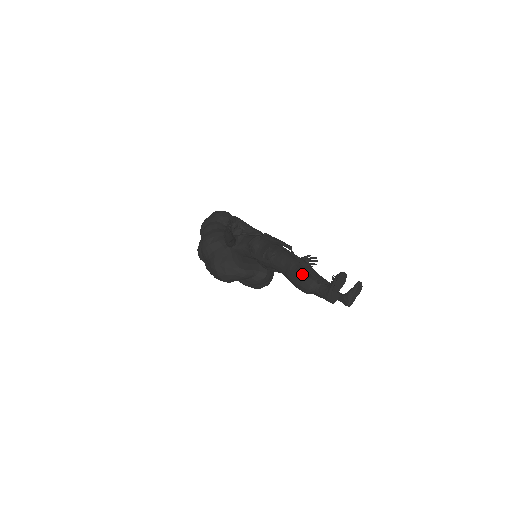
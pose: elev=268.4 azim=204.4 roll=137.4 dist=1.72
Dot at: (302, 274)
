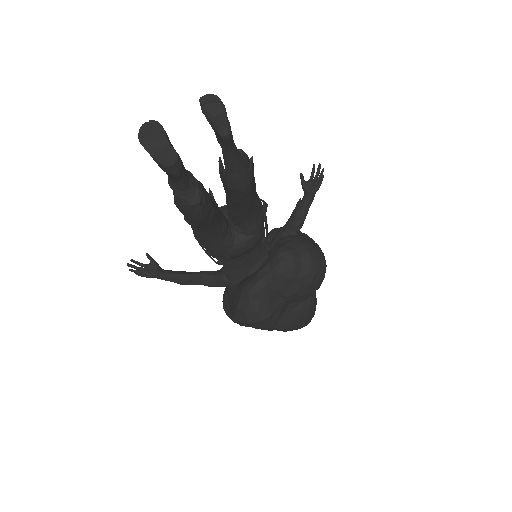
Dot at: occluded
